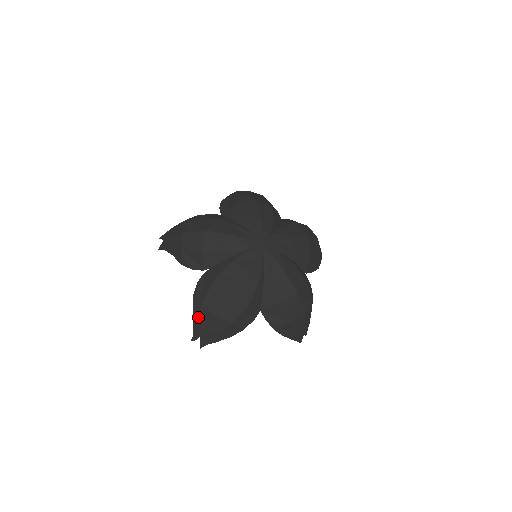
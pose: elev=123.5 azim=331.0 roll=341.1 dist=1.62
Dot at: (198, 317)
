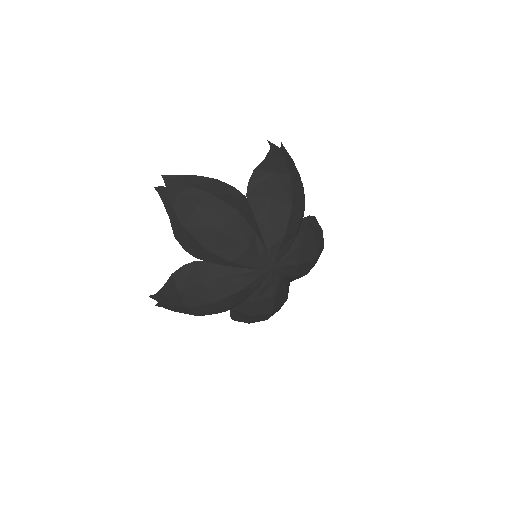
Dot at: (167, 294)
